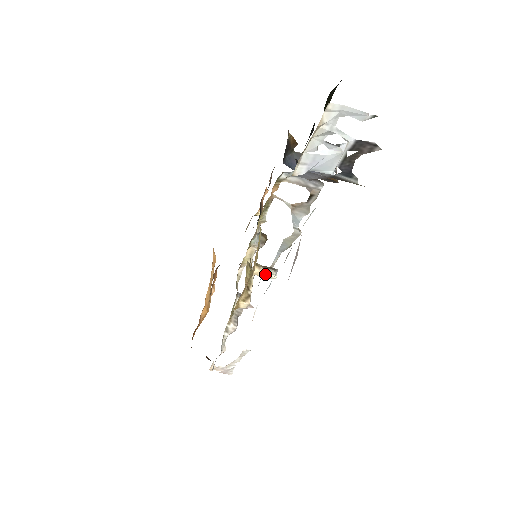
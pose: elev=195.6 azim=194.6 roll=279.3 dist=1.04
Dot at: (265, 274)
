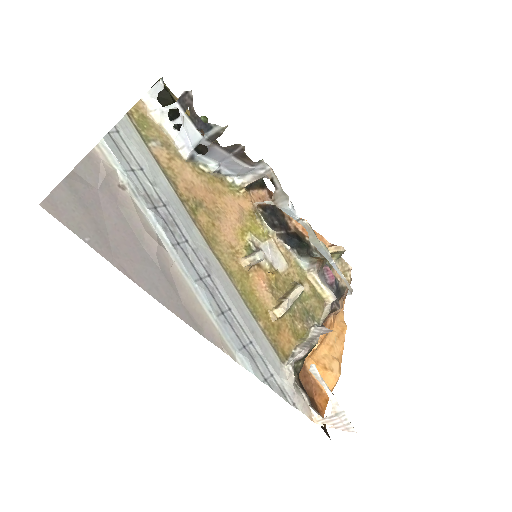
Dot at: (250, 260)
